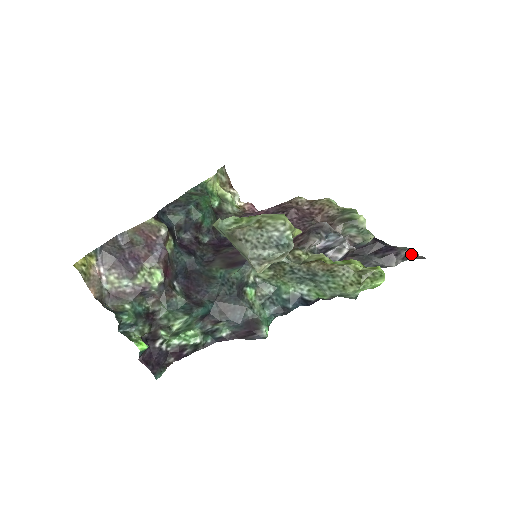
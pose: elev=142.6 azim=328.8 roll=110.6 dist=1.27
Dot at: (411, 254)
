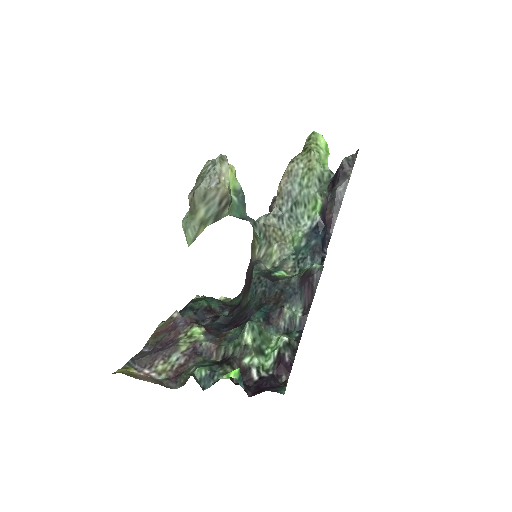
Dot at: (349, 159)
